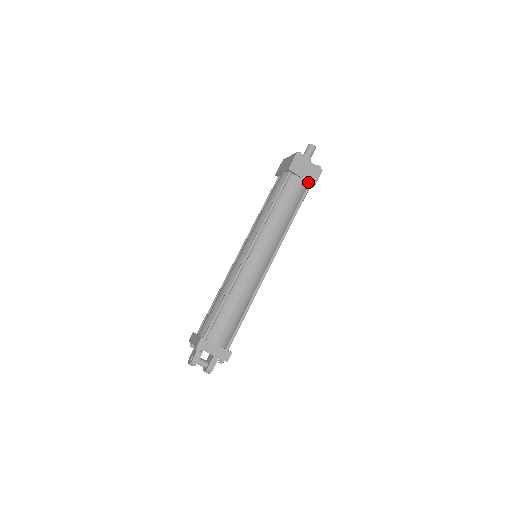
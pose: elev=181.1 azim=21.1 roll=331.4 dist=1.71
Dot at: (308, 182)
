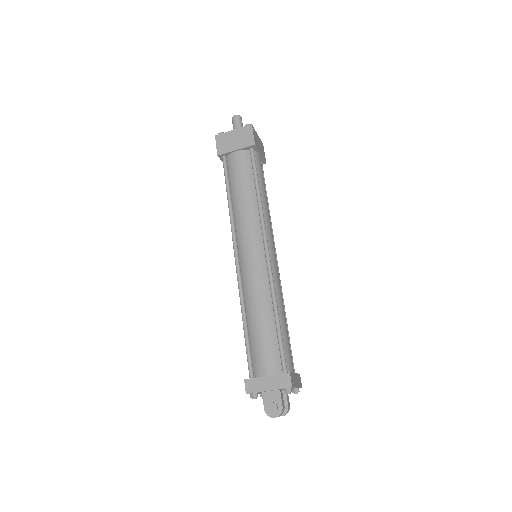
Dot at: (263, 159)
